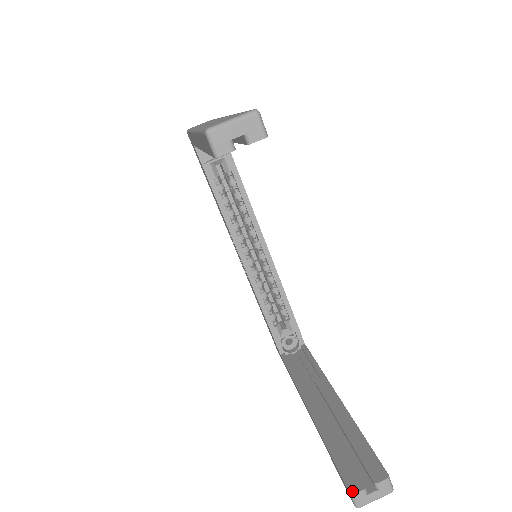
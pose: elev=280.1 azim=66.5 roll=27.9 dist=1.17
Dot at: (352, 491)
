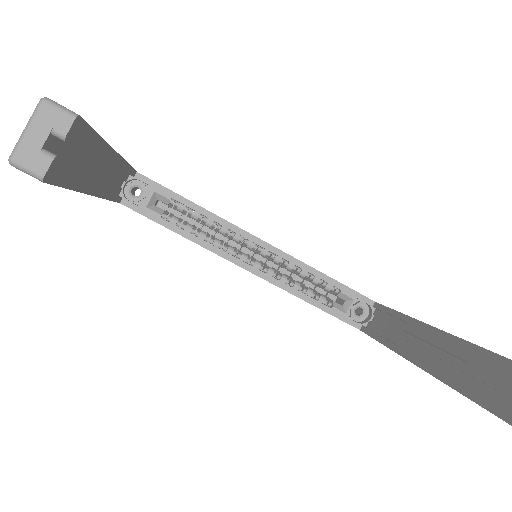
Dot at: out of frame
